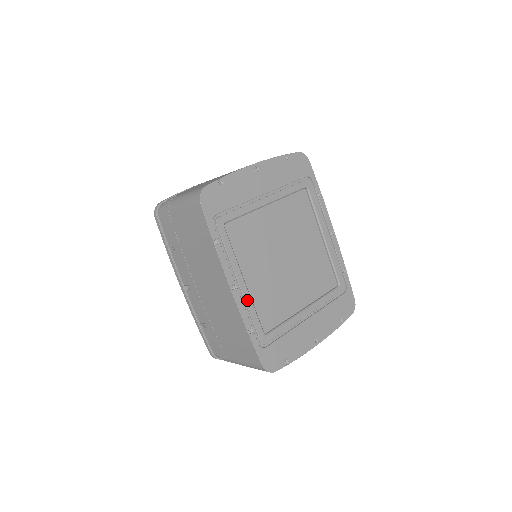
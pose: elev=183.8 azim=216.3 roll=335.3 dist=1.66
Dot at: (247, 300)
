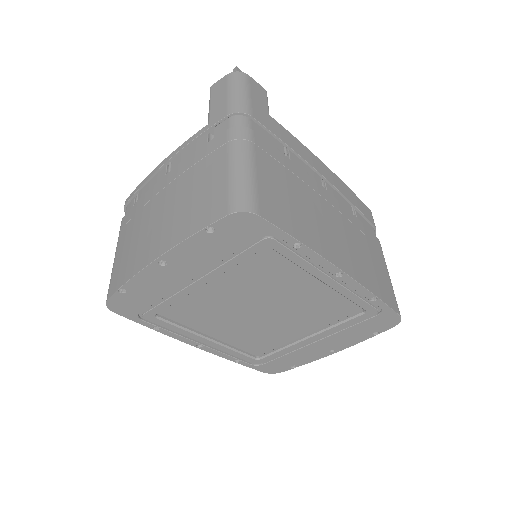
Dot at: (221, 348)
